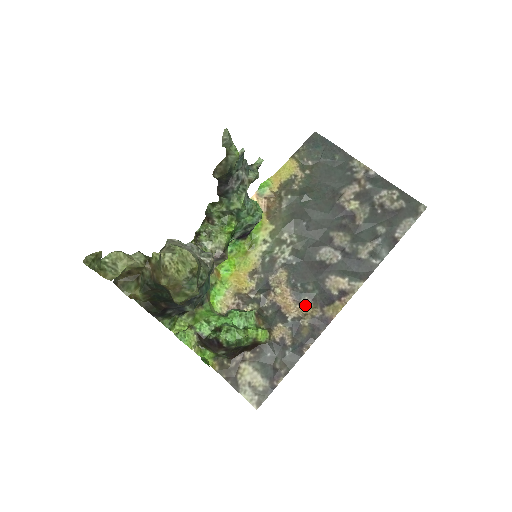
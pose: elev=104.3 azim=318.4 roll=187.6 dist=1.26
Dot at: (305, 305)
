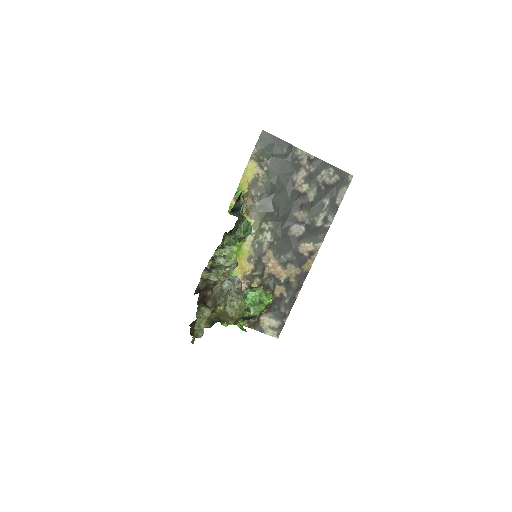
Dot at: (289, 269)
